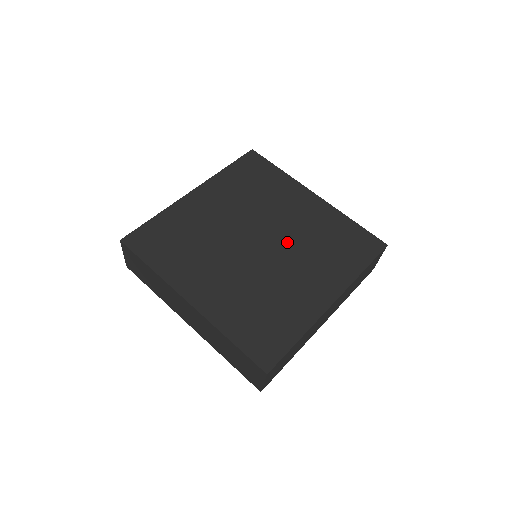
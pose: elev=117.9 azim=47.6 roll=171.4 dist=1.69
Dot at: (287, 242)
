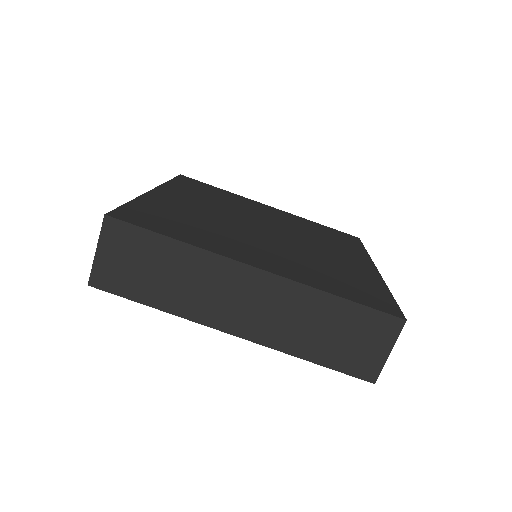
Dot at: (291, 245)
